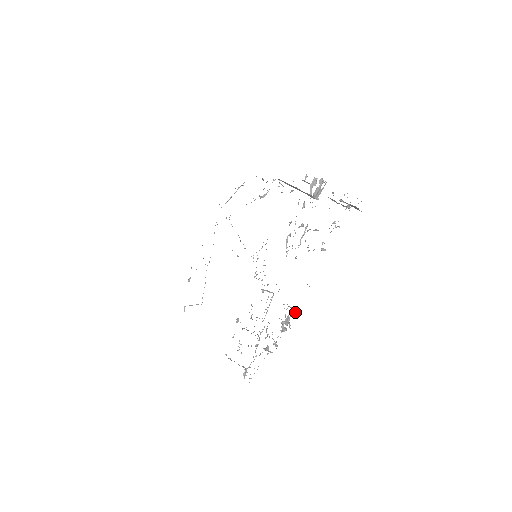
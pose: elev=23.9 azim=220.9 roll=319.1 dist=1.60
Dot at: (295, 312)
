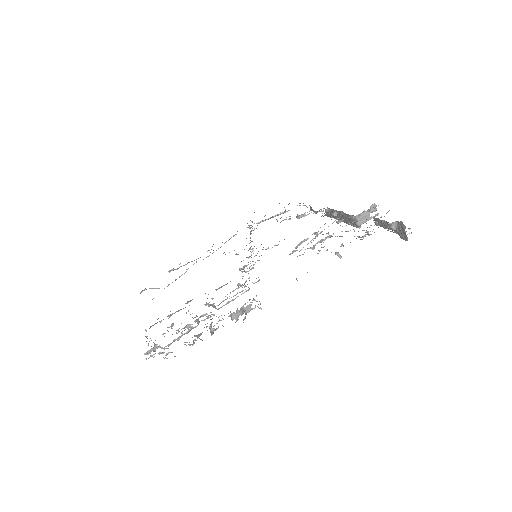
Dot at: occluded
